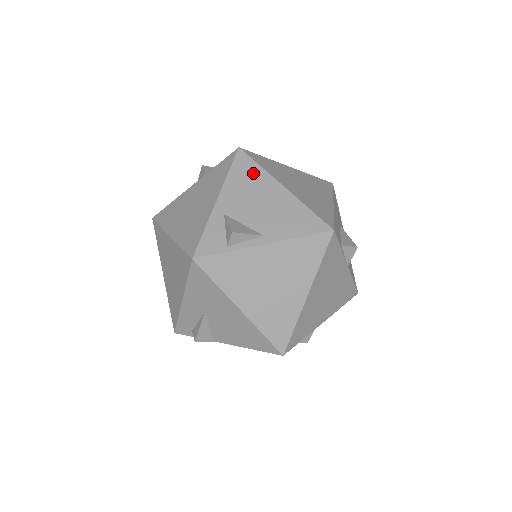
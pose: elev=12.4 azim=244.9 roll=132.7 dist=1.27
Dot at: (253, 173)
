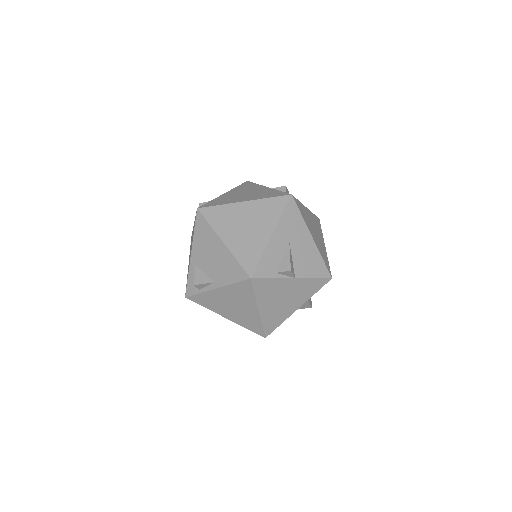
Dot at: (206, 231)
